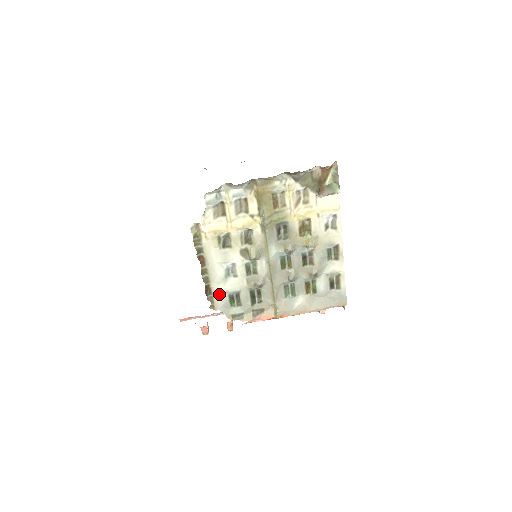
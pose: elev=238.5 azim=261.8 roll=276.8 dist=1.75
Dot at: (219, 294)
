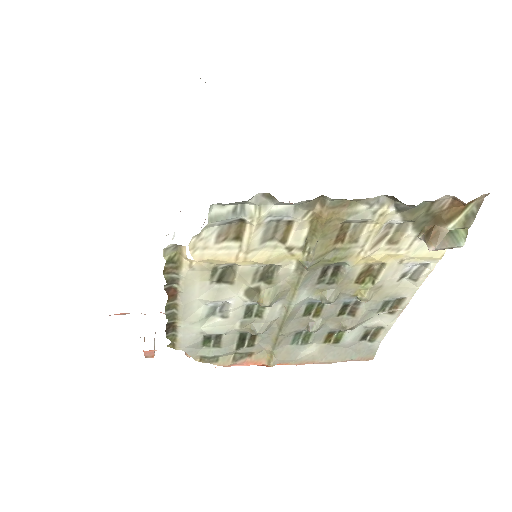
Dot at: (188, 333)
